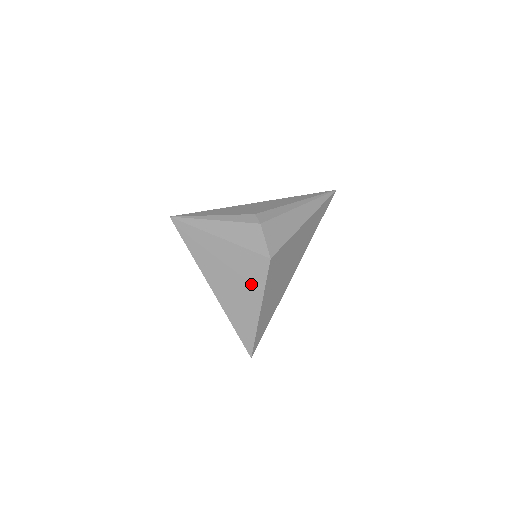
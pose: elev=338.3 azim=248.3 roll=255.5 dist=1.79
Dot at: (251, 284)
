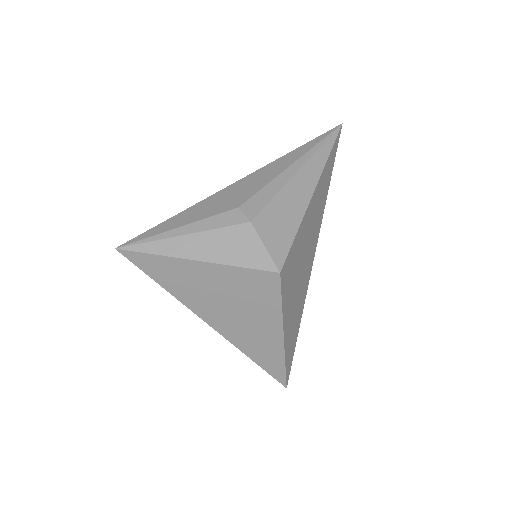
Dot at: (261, 309)
